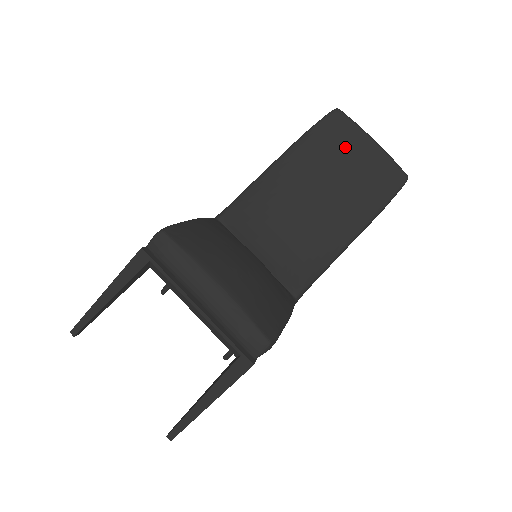
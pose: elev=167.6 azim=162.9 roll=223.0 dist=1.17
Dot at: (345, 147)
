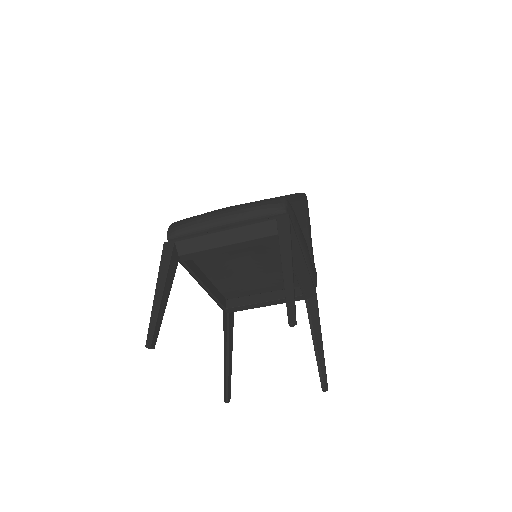
Dot at: occluded
